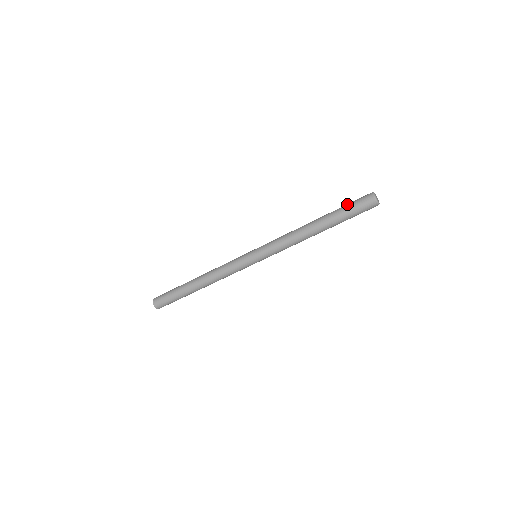
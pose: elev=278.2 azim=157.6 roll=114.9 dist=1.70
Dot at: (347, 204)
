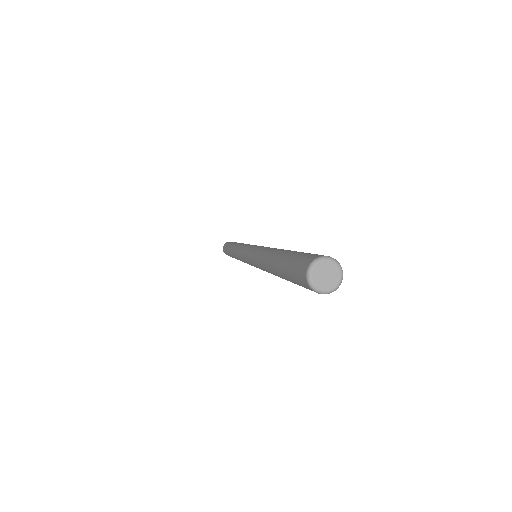
Dot at: occluded
